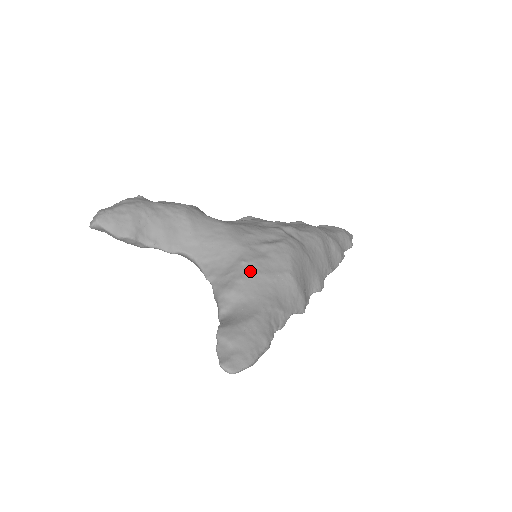
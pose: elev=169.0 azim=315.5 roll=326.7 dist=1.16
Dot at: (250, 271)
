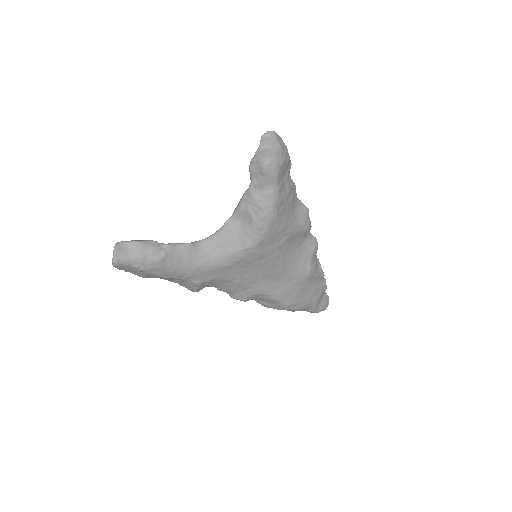
Dot at: occluded
